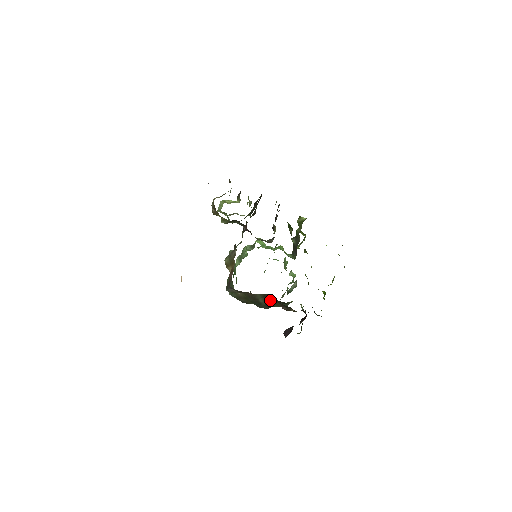
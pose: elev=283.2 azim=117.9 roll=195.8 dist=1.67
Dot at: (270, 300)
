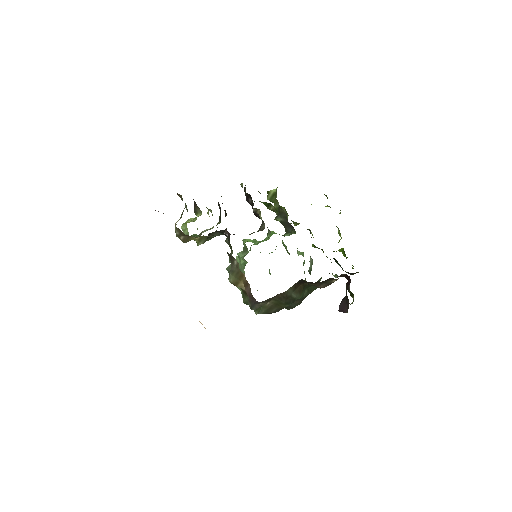
Dot at: (302, 289)
